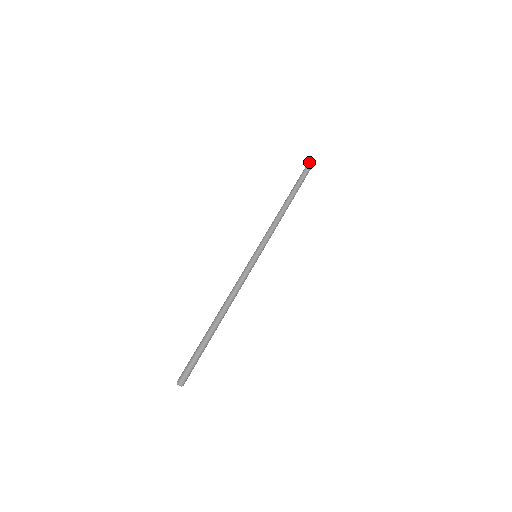
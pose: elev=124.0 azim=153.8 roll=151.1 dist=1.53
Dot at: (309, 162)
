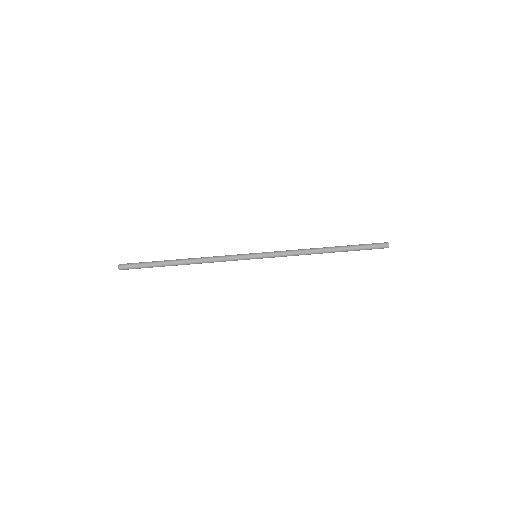
Dot at: occluded
